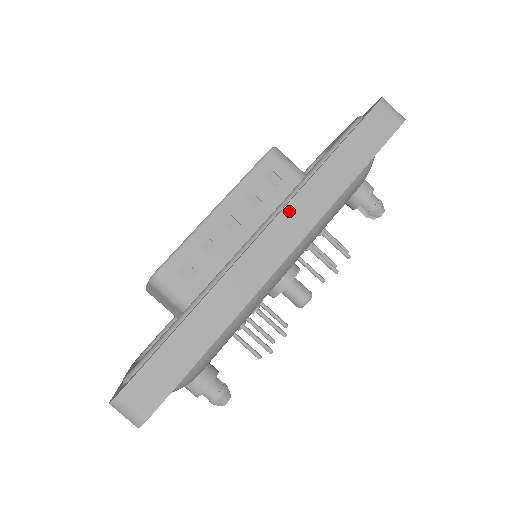
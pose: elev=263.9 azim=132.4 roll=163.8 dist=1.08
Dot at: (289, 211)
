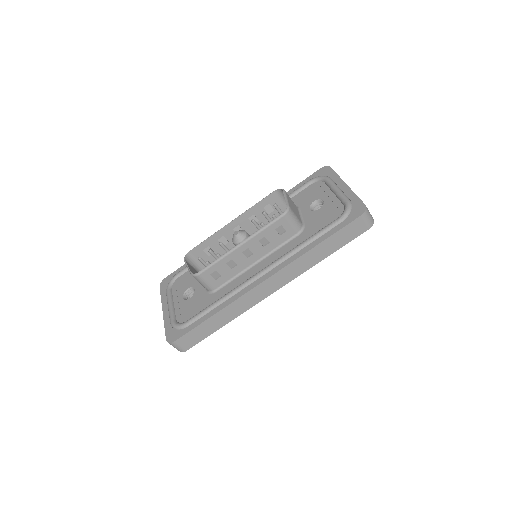
Dot at: (284, 271)
